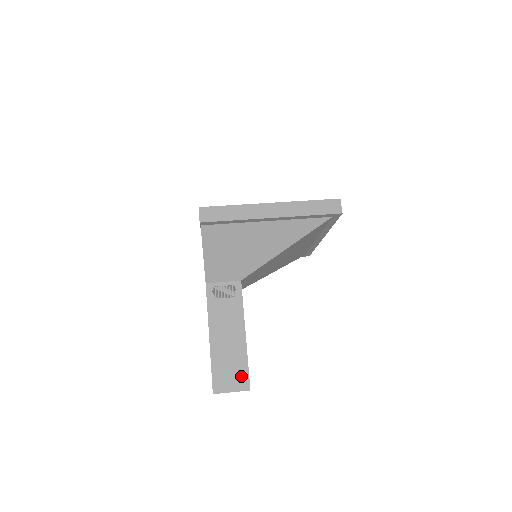
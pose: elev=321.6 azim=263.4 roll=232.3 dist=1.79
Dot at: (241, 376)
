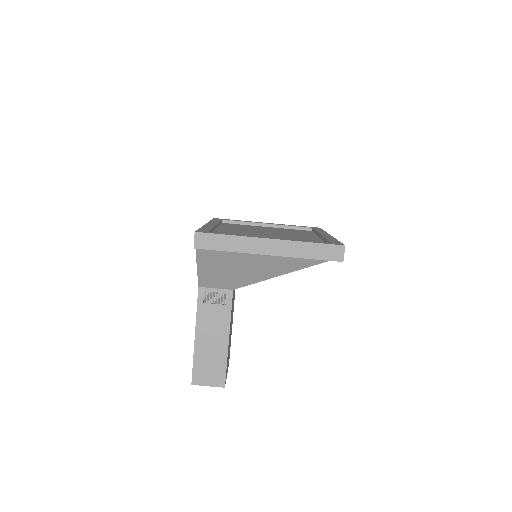
Dot at: (218, 375)
